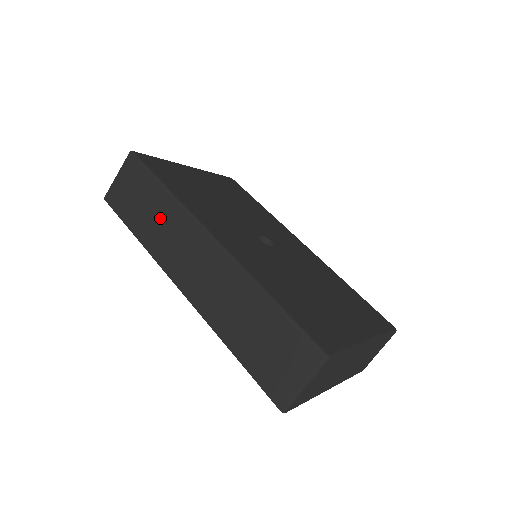
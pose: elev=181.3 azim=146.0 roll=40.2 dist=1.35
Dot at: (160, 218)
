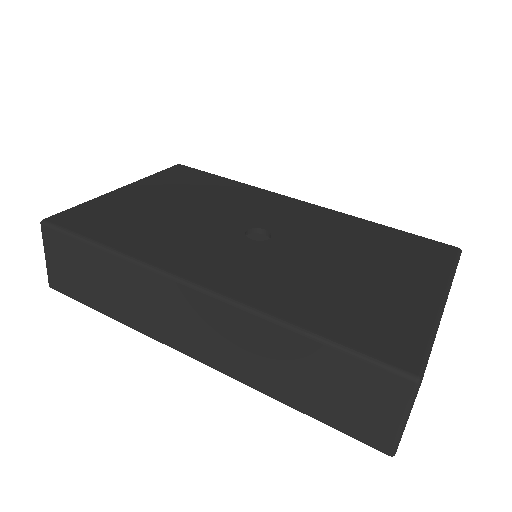
Dot at: (121, 286)
